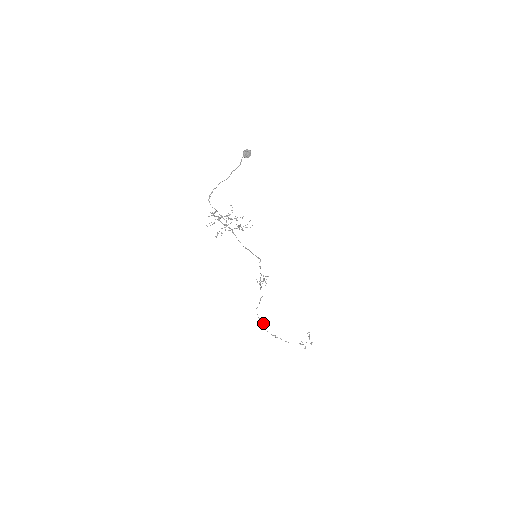
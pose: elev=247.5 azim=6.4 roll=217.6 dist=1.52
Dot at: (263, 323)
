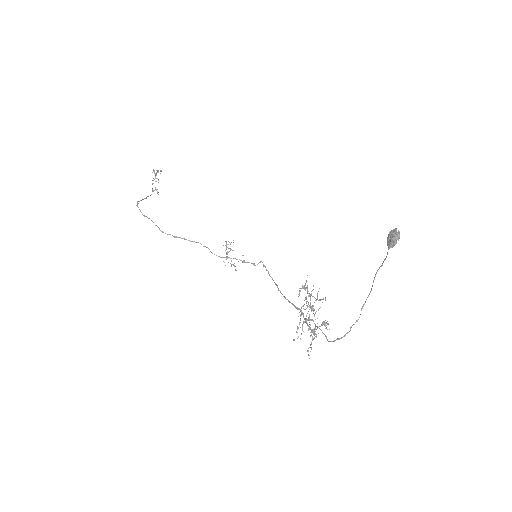
Dot at: (153, 222)
